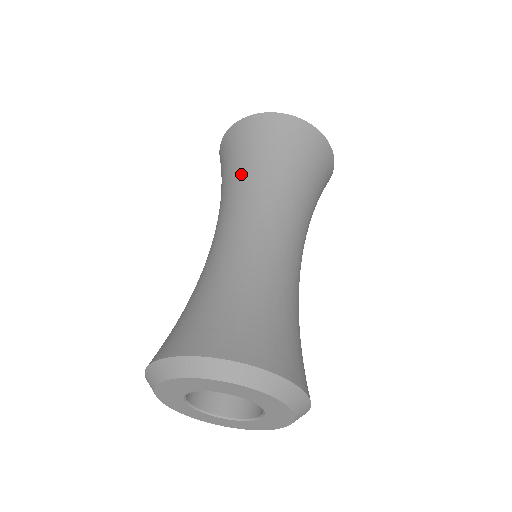
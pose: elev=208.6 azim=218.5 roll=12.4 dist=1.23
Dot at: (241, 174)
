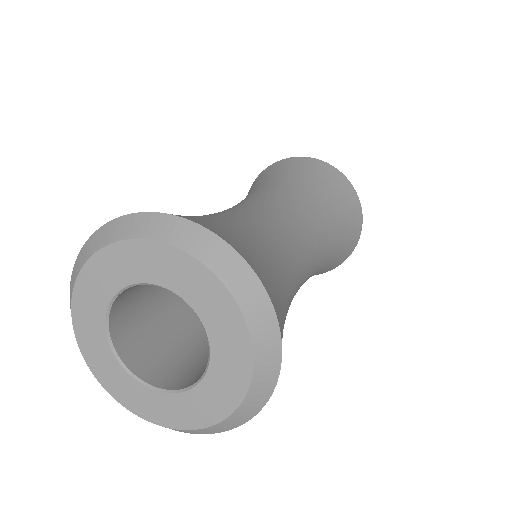
Dot at: (249, 193)
